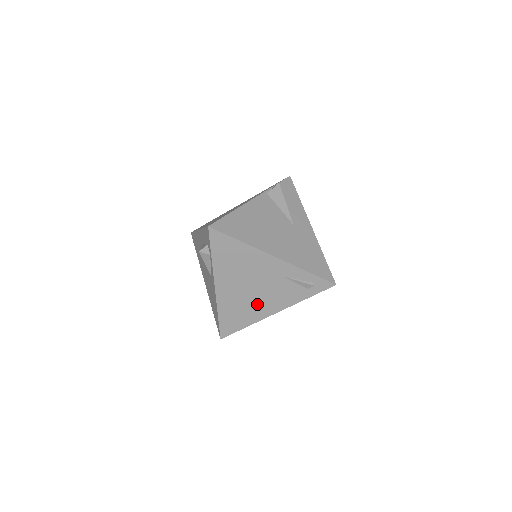
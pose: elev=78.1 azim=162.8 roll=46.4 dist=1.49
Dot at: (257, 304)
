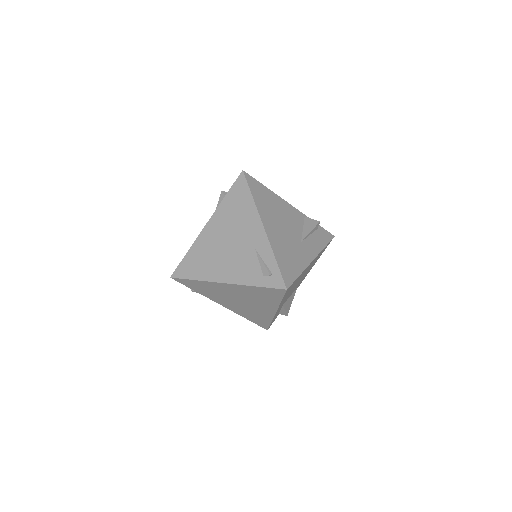
Dot at: (219, 263)
